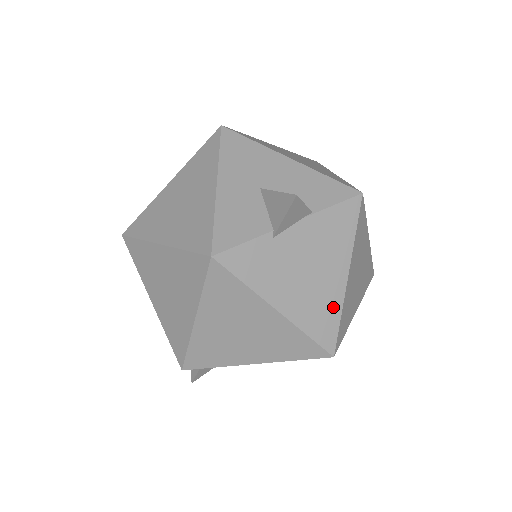
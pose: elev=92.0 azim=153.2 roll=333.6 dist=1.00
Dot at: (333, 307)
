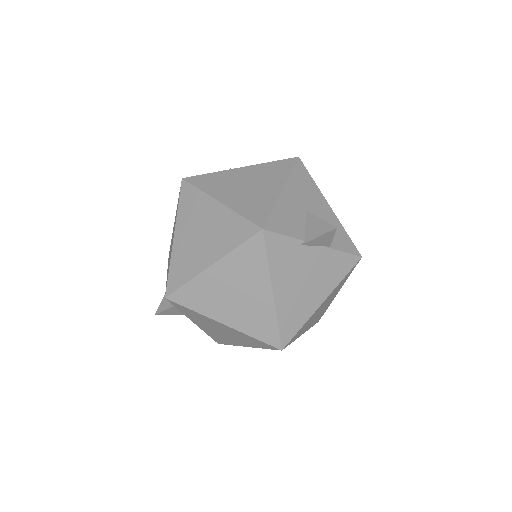
Dot at: (303, 316)
